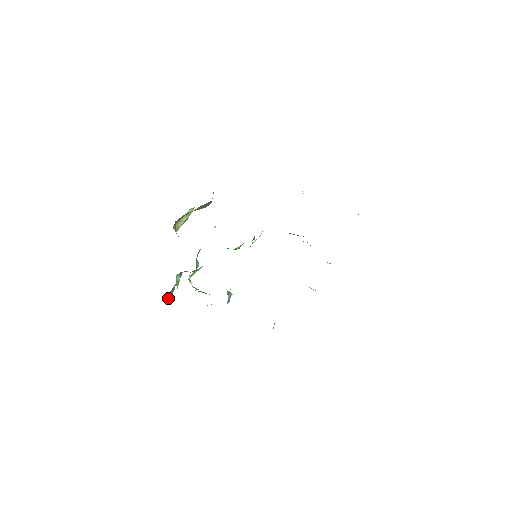
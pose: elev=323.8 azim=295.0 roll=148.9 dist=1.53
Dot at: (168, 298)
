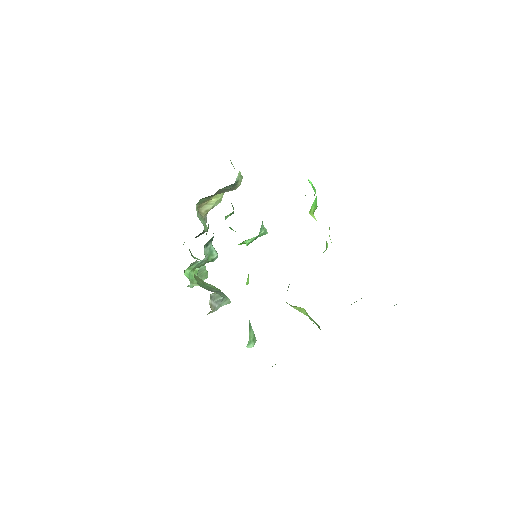
Dot at: occluded
